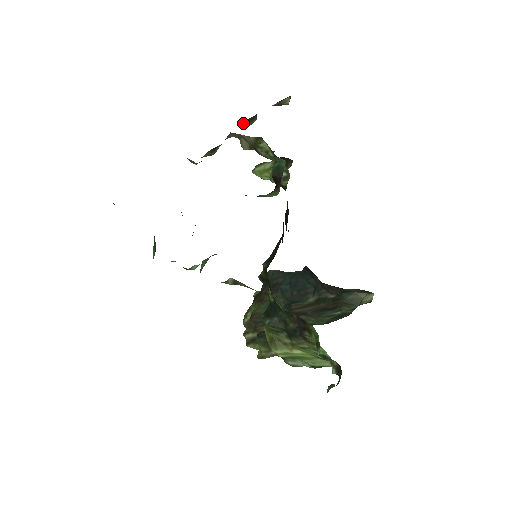
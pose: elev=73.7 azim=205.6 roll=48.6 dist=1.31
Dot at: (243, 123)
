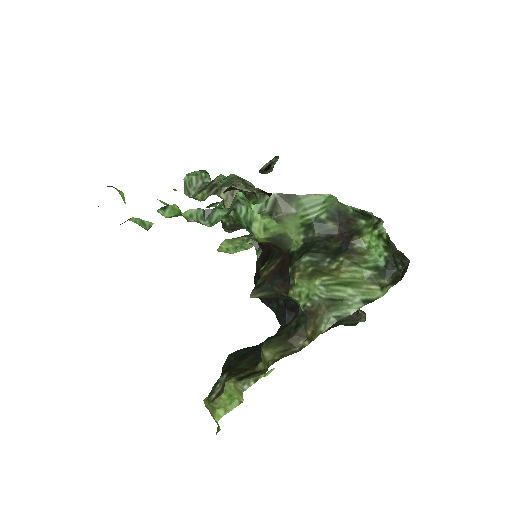
Dot at: (221, 202)
